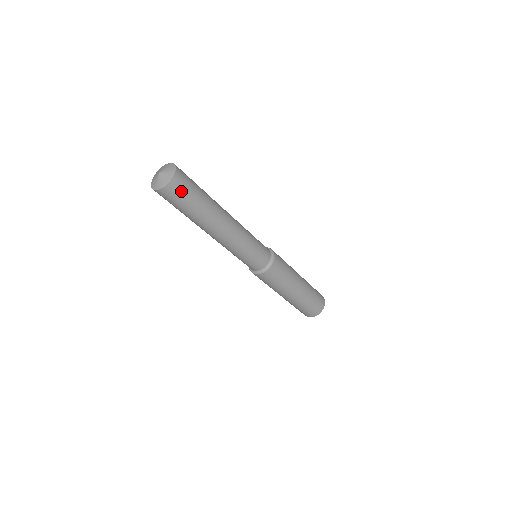
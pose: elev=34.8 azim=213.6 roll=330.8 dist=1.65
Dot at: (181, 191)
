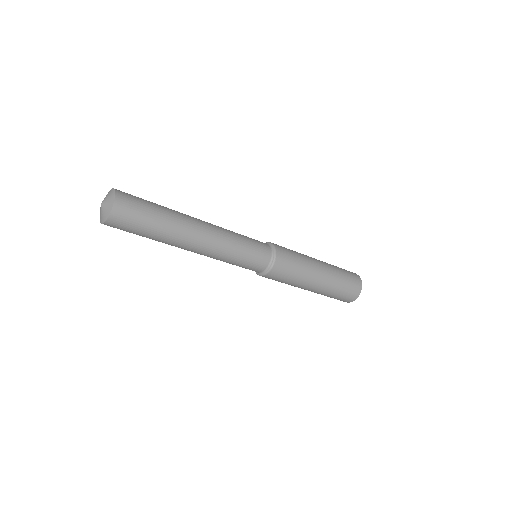
Dot at: (133, 202)
